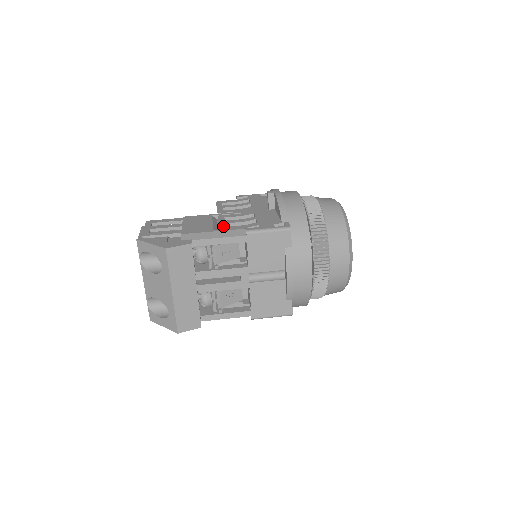
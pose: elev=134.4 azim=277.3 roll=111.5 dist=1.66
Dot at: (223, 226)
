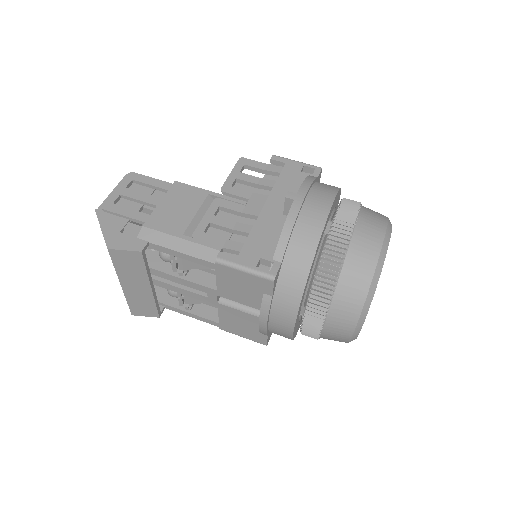
Dot at: (201, 229)
